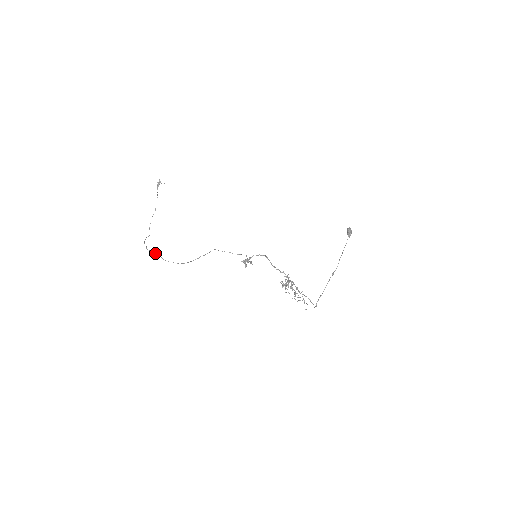
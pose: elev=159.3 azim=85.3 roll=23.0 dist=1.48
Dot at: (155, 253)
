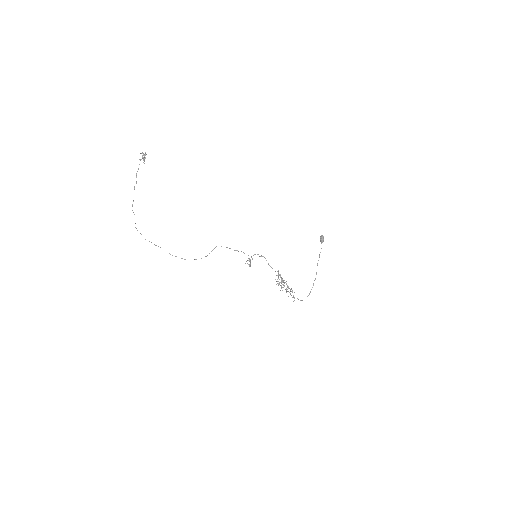
Dot at: (156, 245)
